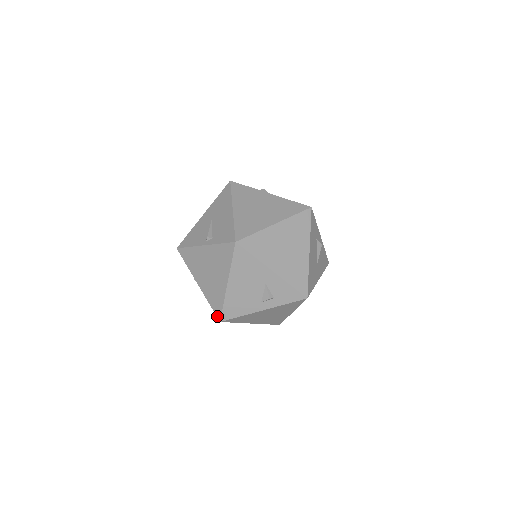
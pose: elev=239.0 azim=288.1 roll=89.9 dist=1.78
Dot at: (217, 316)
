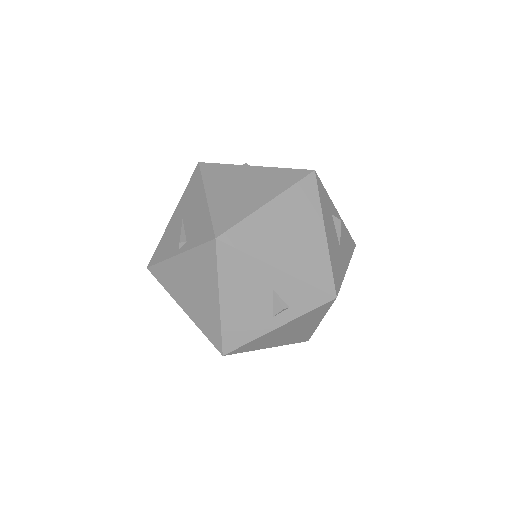
Dot at: (217, 349)
